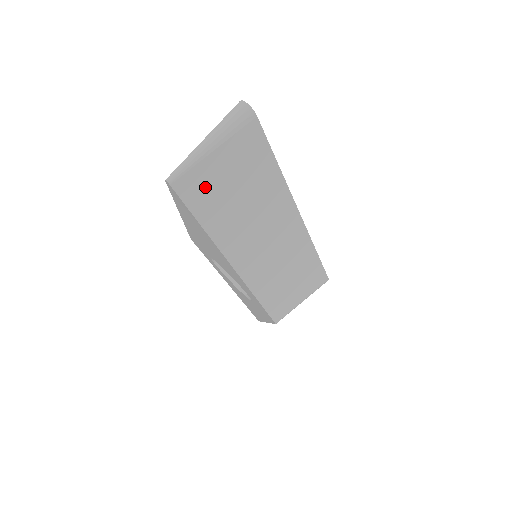
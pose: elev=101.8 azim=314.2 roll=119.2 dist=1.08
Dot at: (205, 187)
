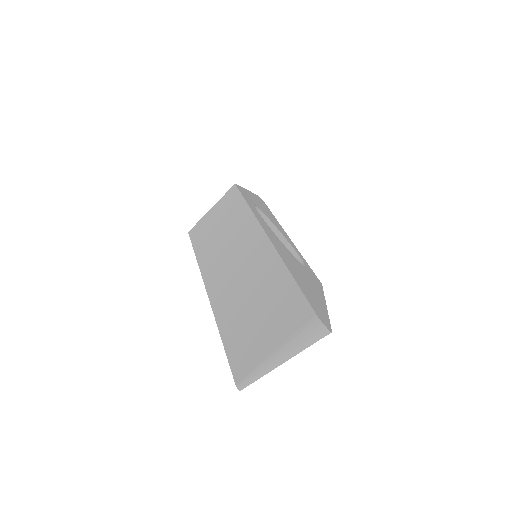
Dot at: occluded
